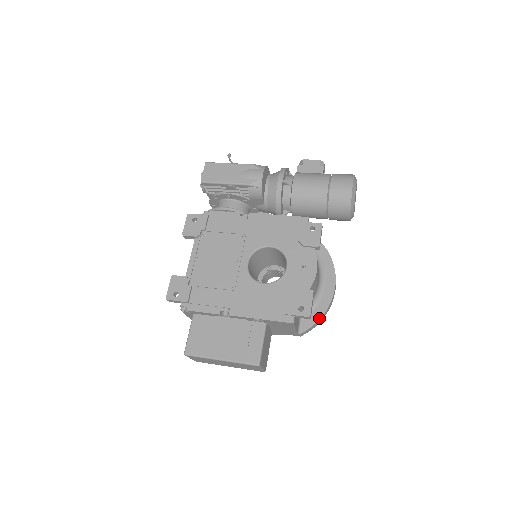
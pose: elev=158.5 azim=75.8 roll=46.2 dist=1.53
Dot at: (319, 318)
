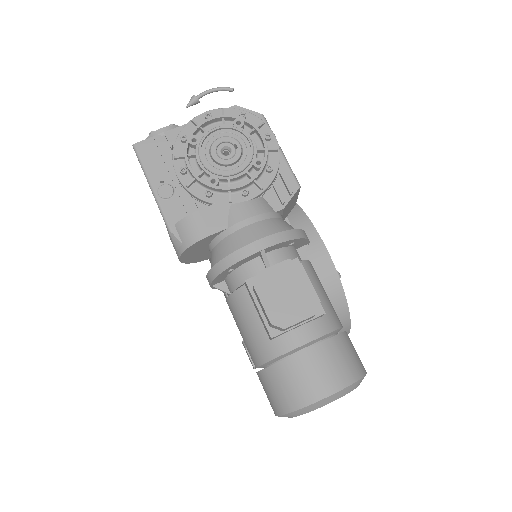
Dot at: occluded
